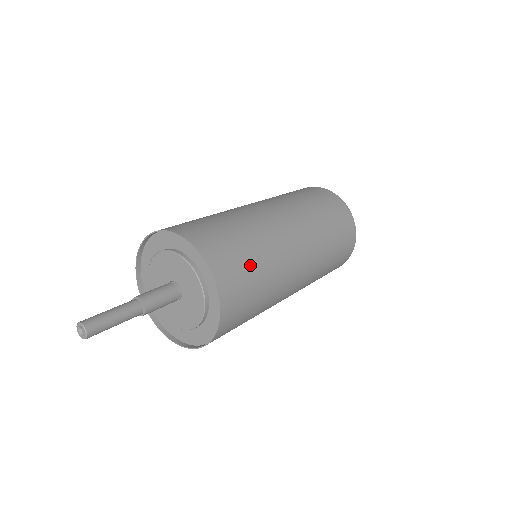
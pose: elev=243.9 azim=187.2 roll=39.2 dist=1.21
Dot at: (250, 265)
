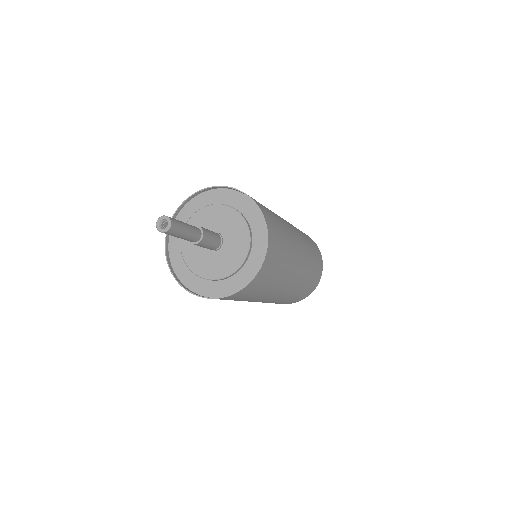
Dot at: (281, 259)
